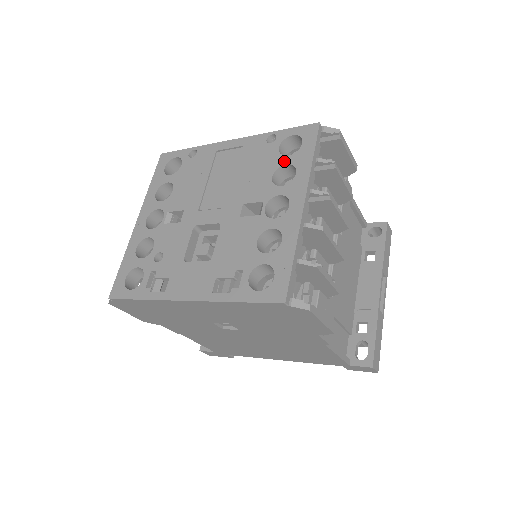
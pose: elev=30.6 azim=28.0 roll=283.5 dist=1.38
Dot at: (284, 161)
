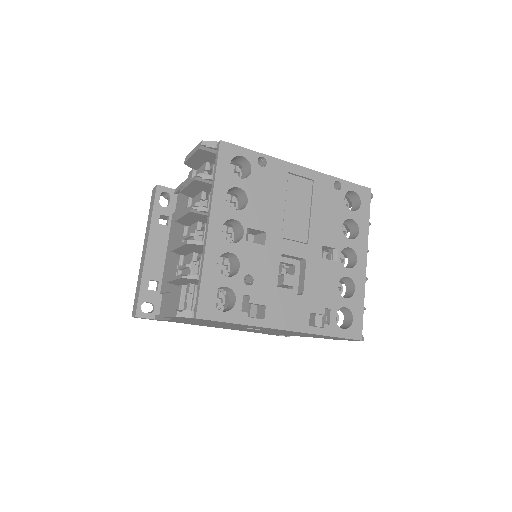
Dot at: (350, 215)
